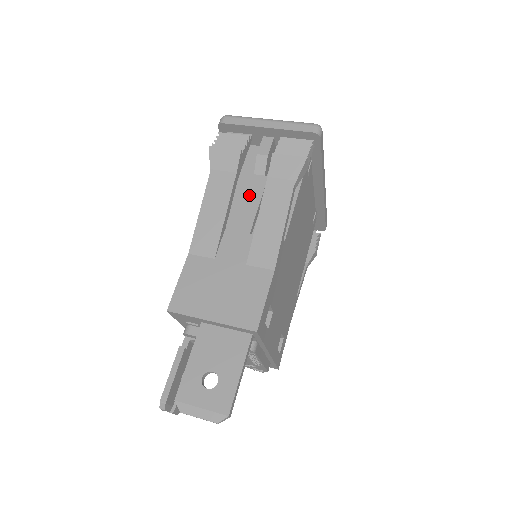
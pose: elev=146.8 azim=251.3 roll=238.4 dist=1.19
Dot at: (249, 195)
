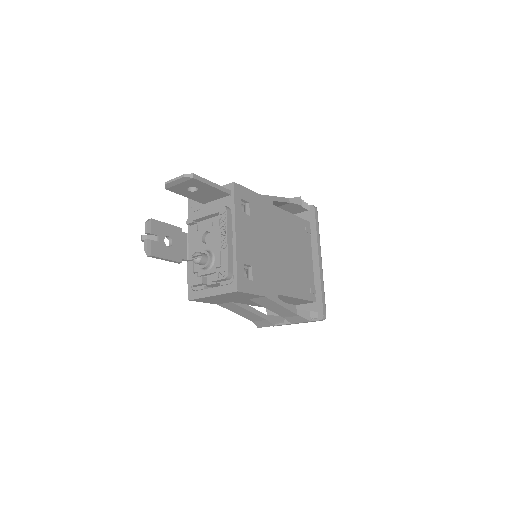
Dot at: occluded
